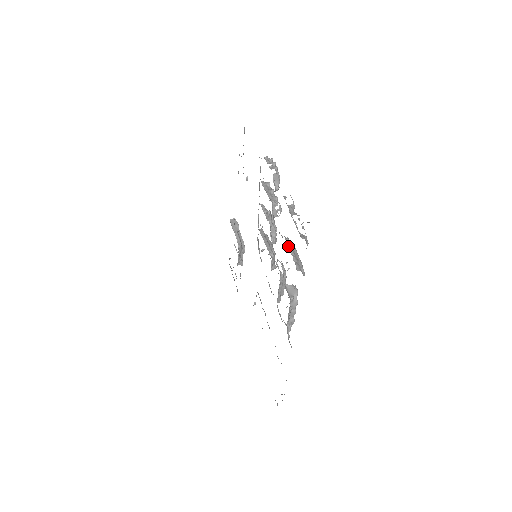
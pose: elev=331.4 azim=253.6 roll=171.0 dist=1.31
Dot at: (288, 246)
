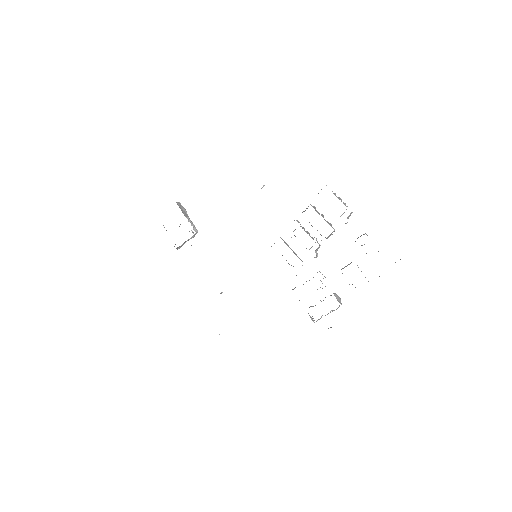
Dot at: occluded
